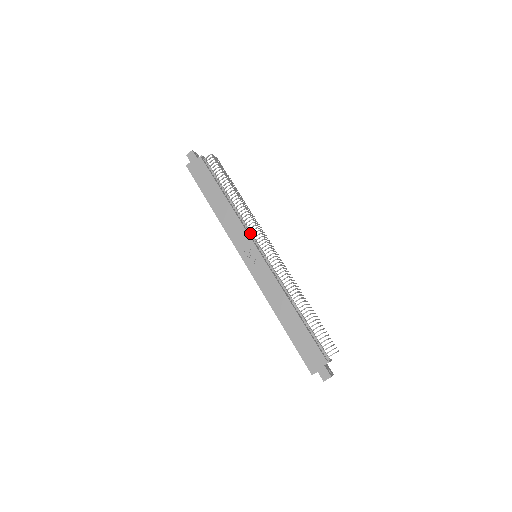
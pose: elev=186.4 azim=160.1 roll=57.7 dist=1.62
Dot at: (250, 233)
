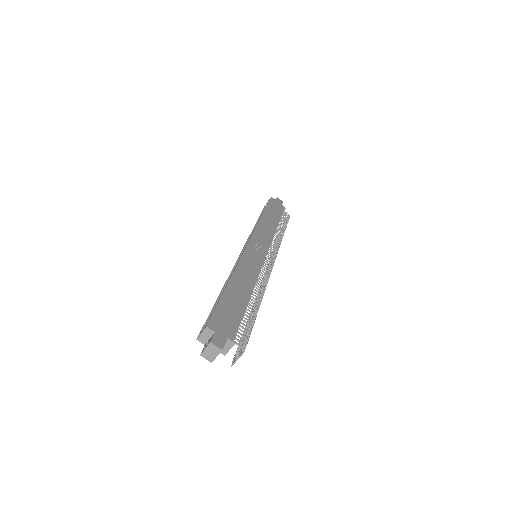
Dot at: occluded
